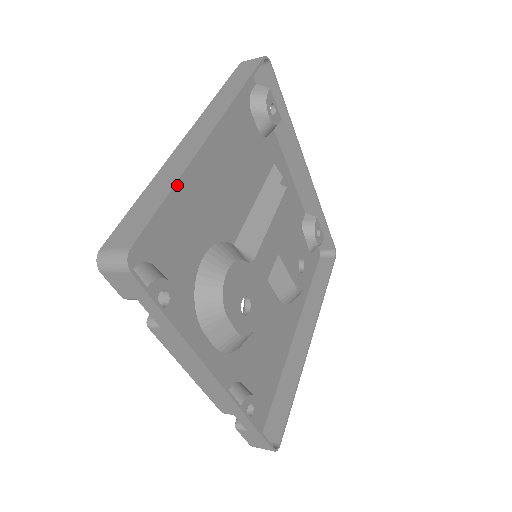
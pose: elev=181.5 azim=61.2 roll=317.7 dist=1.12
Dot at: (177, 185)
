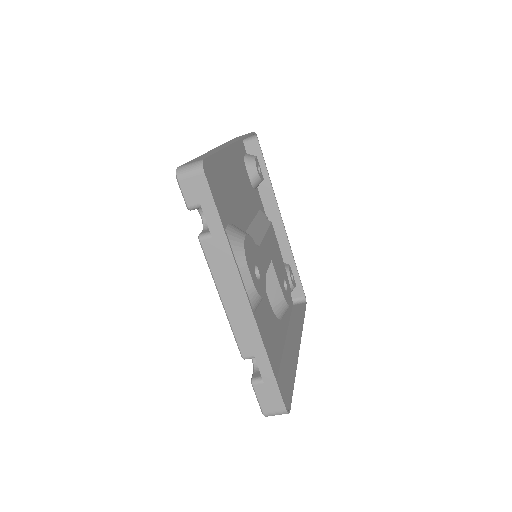
Dot at: (221, 151)
